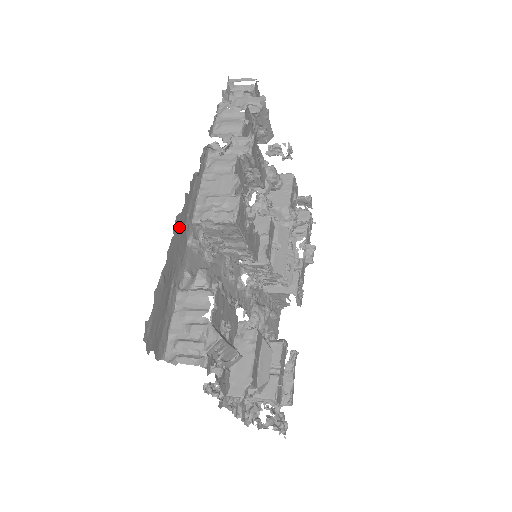
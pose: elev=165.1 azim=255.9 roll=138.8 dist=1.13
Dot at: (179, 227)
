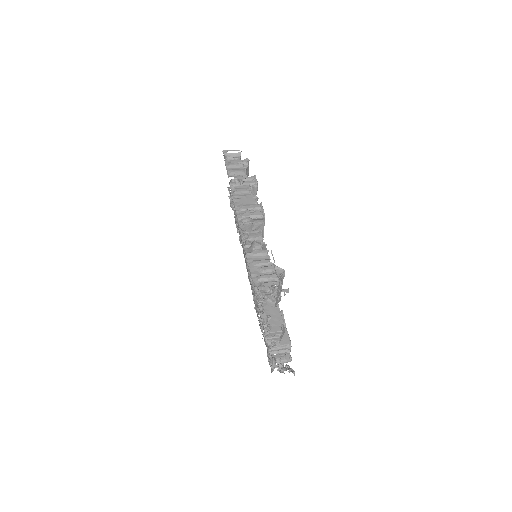
Dot at: occluded
